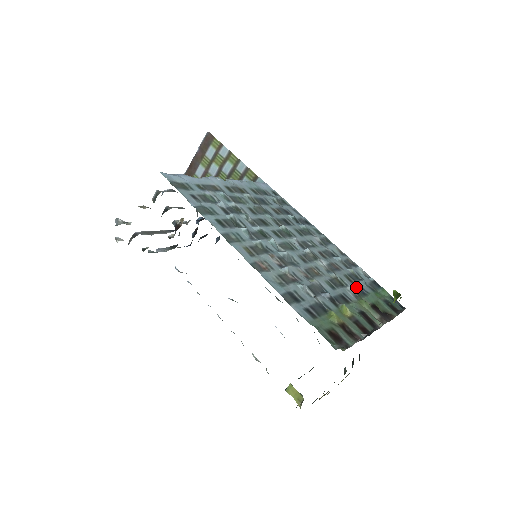
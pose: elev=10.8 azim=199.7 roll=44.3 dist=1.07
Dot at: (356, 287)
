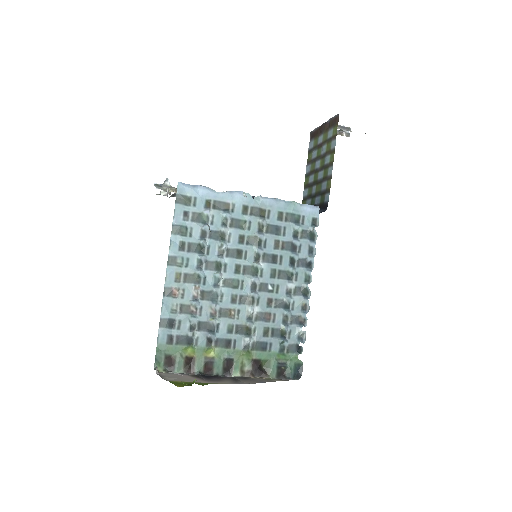
Dot at: (262, 341)
